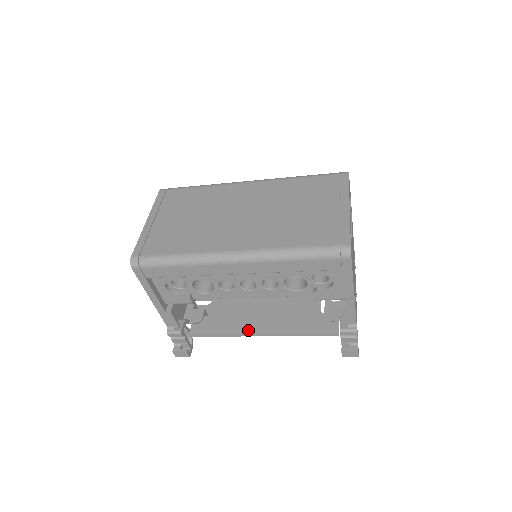
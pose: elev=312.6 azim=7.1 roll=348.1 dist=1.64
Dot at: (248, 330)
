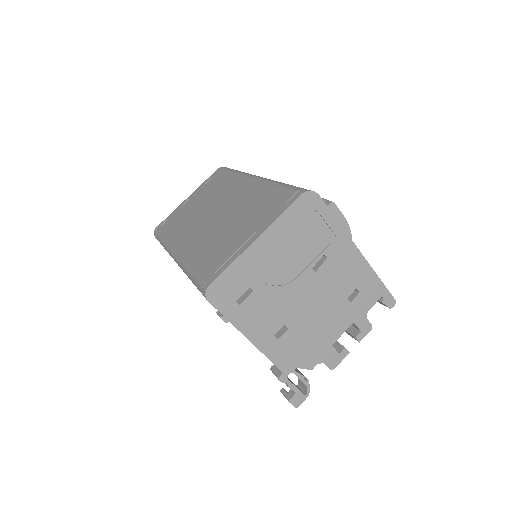
Dot at: occluded
